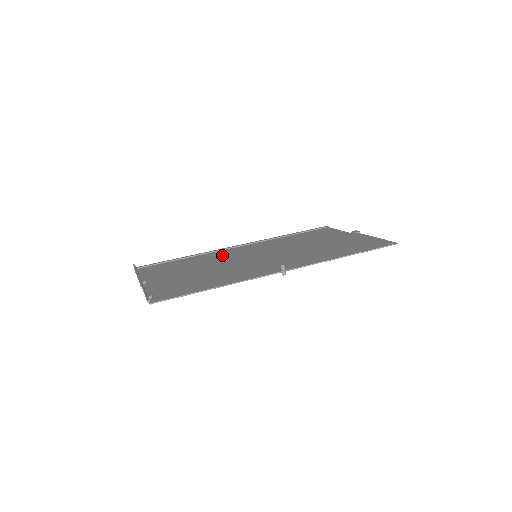
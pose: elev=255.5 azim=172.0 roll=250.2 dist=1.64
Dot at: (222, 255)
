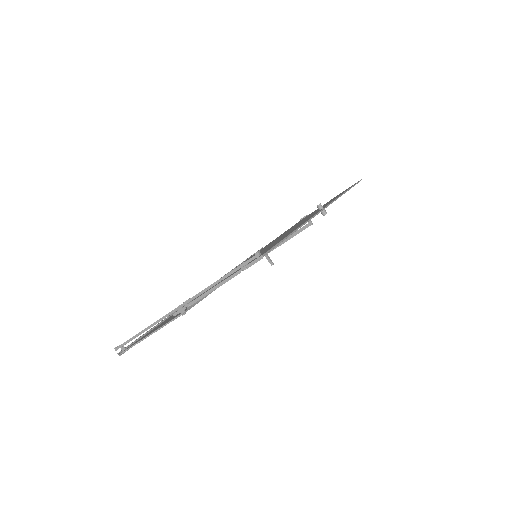
Dot at: occluded
